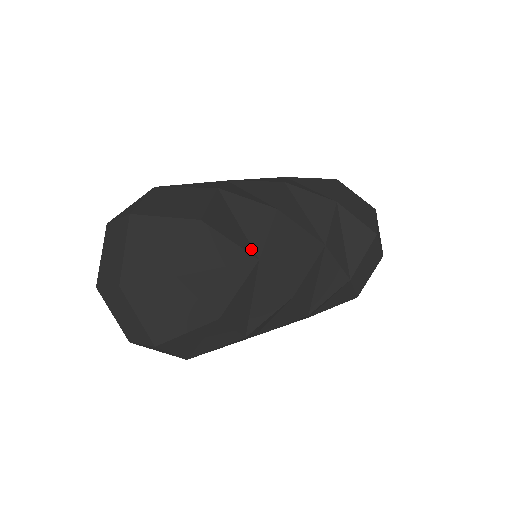
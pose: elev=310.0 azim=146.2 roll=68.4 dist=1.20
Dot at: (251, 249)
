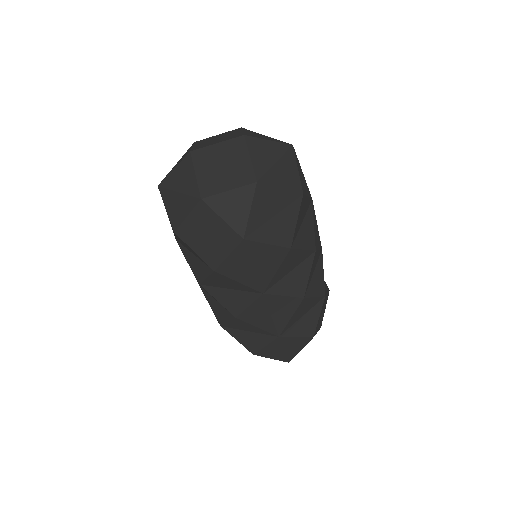
Dot at: occluded
